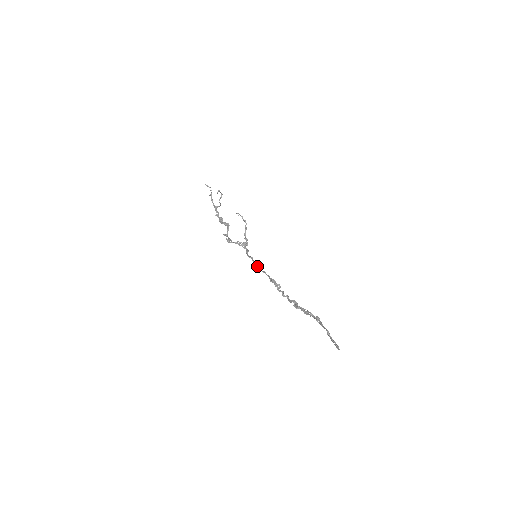
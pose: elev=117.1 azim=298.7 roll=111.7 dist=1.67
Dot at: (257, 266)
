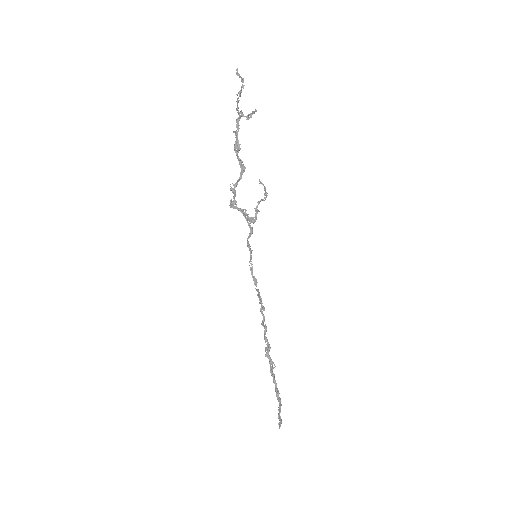
Dot at: (251, 268)
